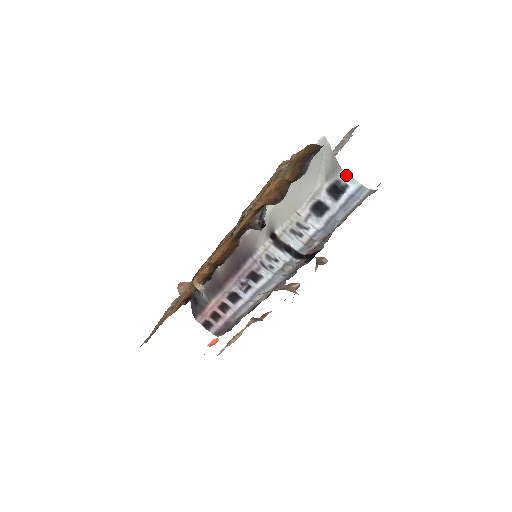
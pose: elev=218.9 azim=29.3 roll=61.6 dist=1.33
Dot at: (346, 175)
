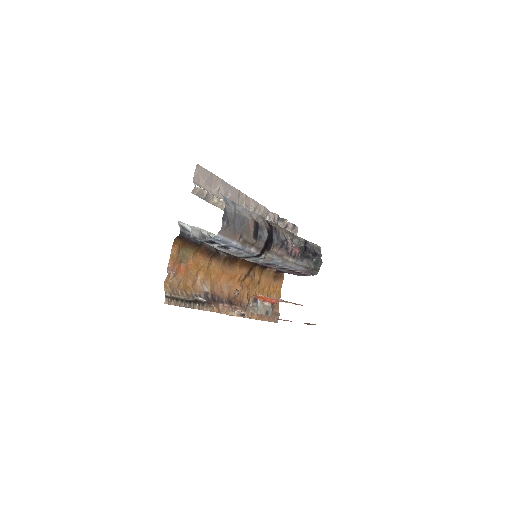
Dot at: (201, 240)
